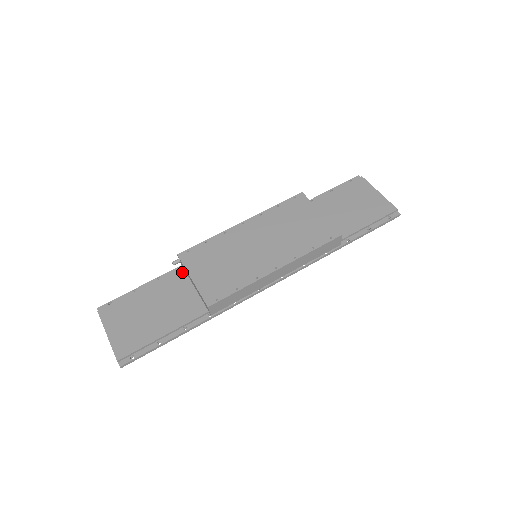
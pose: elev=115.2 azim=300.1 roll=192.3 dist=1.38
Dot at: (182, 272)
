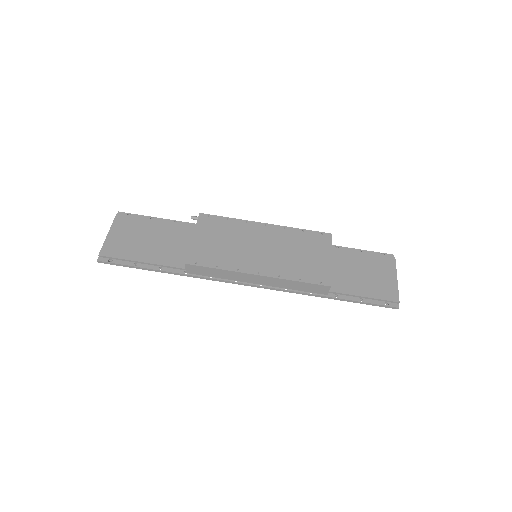
Dot at: occluded
